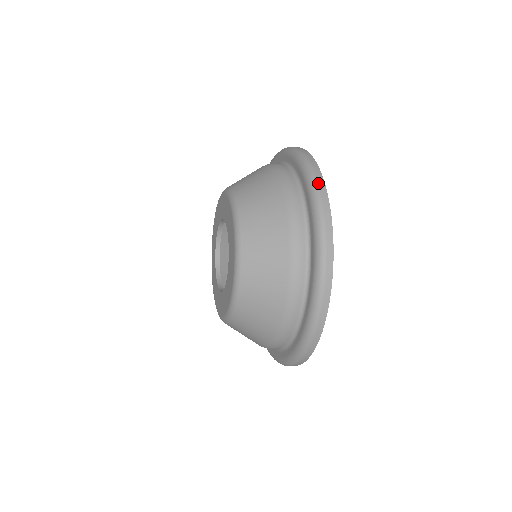
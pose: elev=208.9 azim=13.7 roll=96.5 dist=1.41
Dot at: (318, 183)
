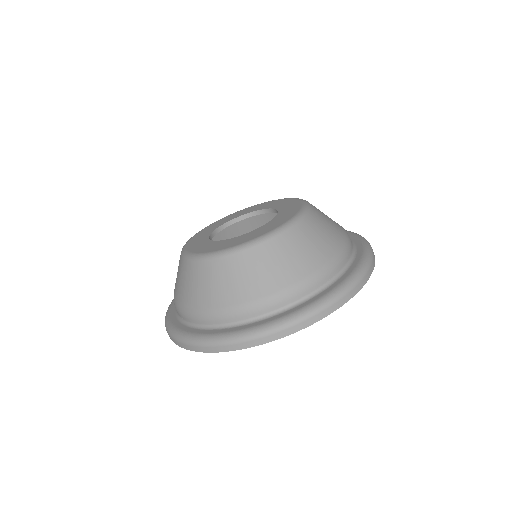
Dot at: occluded
